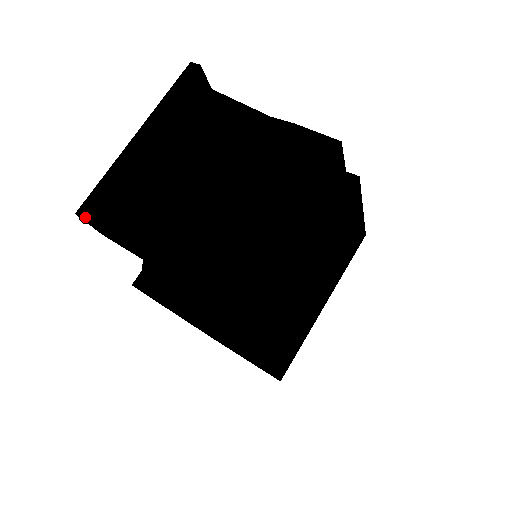
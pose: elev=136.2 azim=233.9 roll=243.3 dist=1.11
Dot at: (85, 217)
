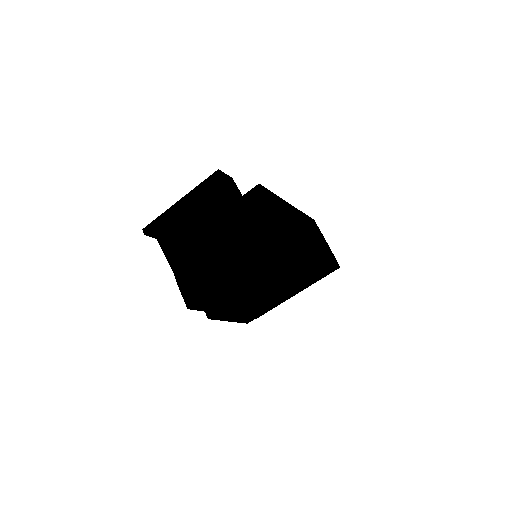
Dot at: (145, 234)
